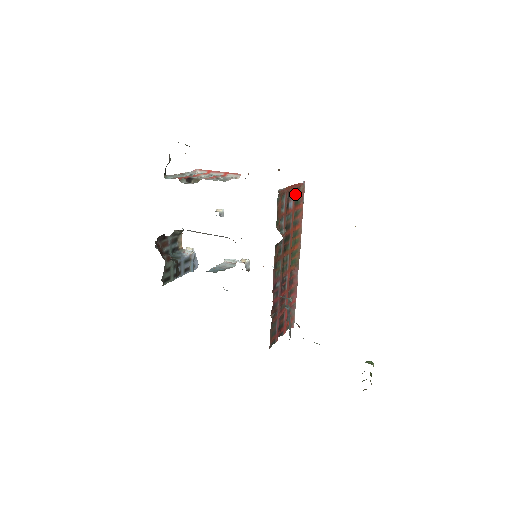
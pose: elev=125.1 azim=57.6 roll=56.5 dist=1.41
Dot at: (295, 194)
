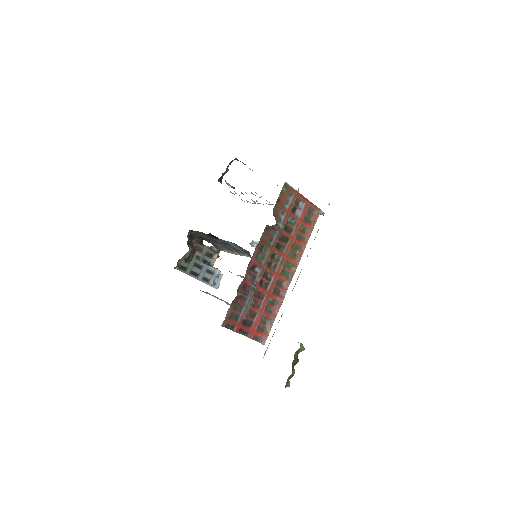
Dot at: (307, 210)
